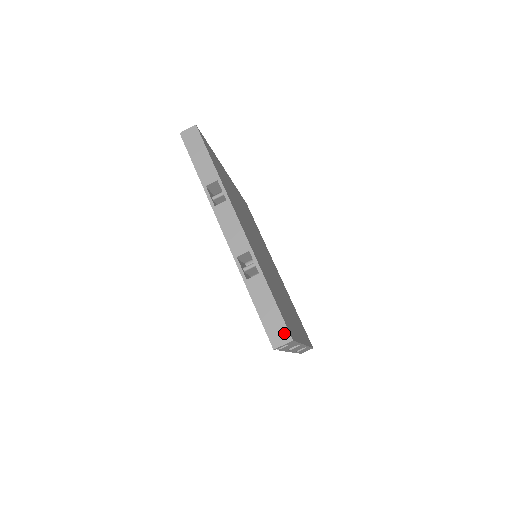
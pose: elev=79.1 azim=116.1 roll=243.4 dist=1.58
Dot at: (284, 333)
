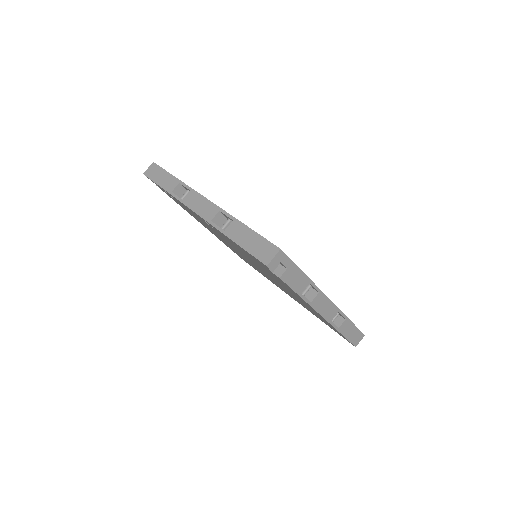
Dot at: (270, 248)
